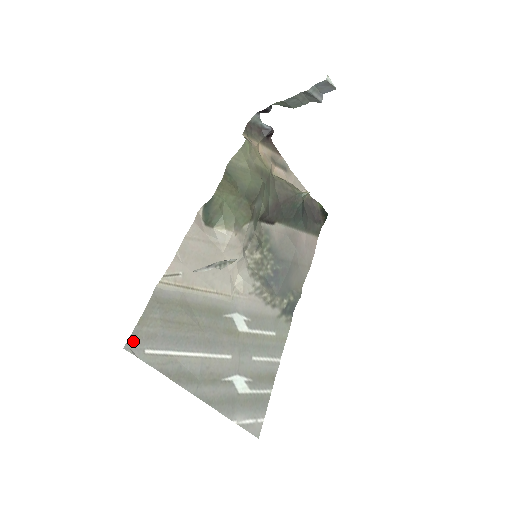
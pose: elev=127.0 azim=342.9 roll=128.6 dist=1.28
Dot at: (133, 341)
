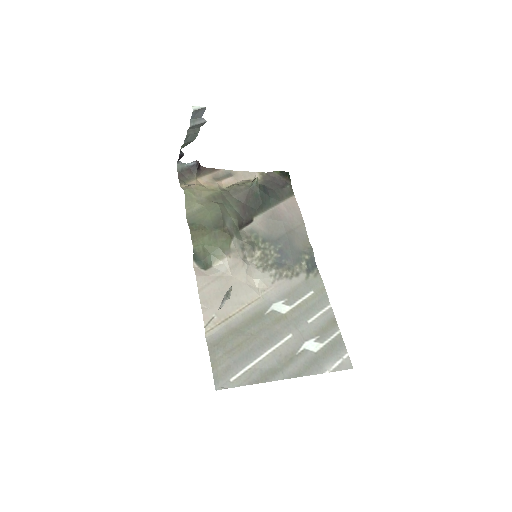
Dot at: (218, 381)
